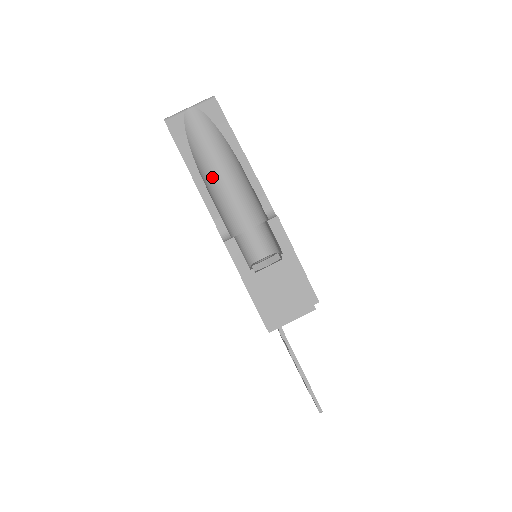
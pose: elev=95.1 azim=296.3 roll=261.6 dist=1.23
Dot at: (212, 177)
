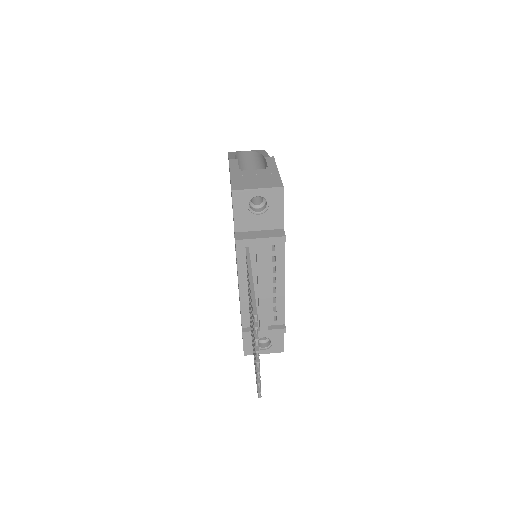
Dot at: (242, 167)
